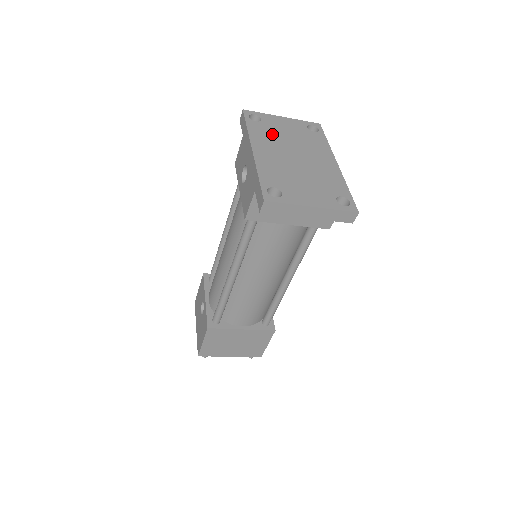
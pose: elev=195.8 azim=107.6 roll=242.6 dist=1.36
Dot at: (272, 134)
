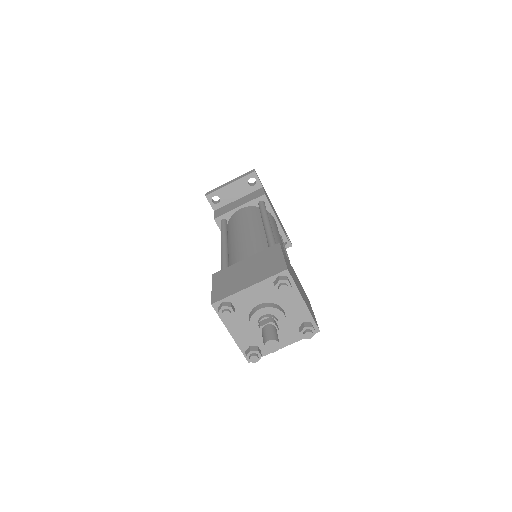
Dot at: occluded
